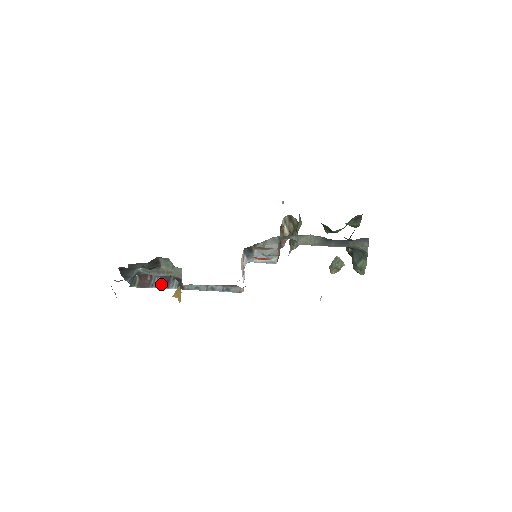
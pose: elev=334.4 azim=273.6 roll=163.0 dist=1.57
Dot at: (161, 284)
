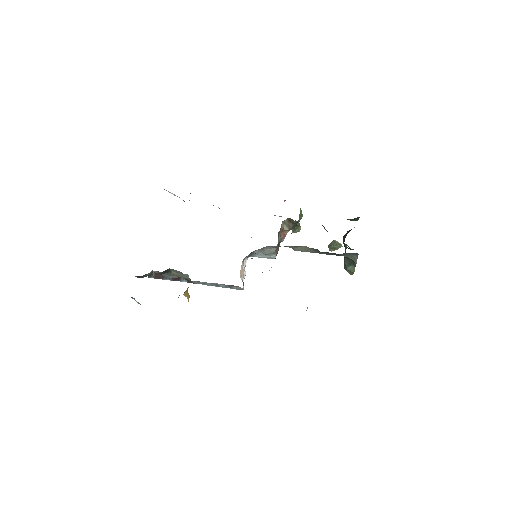
Dot at: (173, 278)
